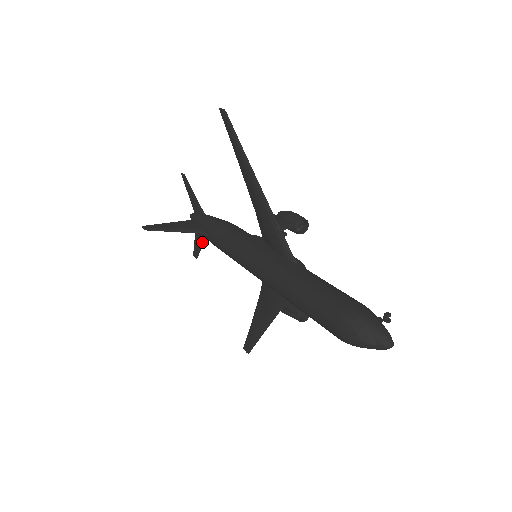
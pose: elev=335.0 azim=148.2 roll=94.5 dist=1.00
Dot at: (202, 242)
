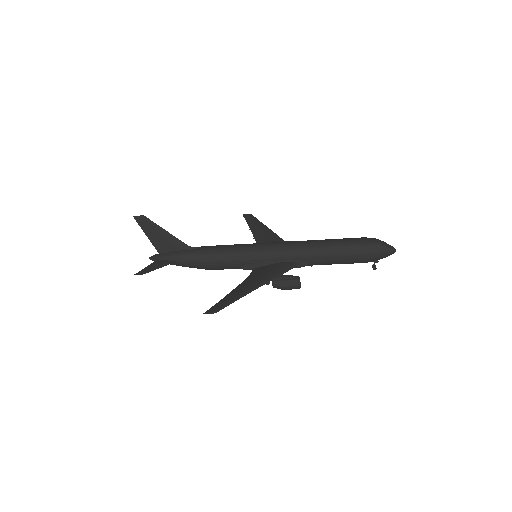
Dot at: (163, 265)
